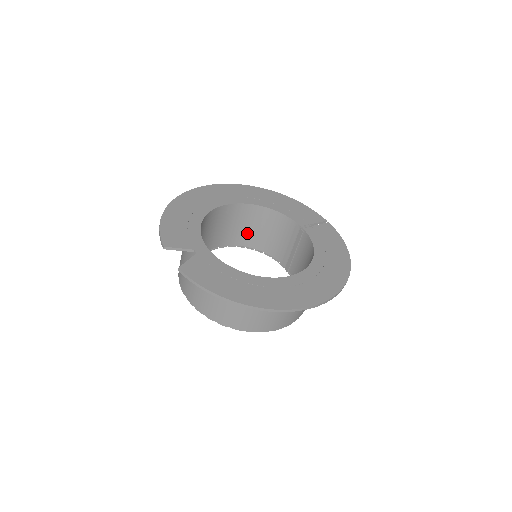
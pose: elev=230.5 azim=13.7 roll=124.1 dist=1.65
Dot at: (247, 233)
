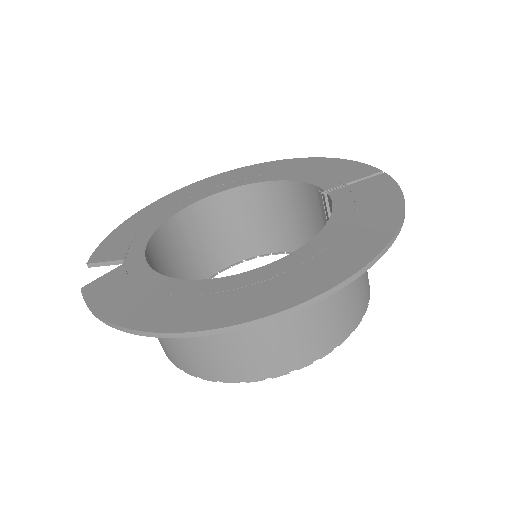
Dot at: (276, 230)
